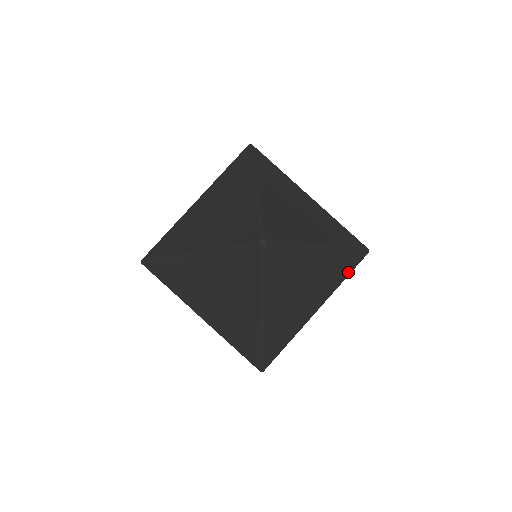
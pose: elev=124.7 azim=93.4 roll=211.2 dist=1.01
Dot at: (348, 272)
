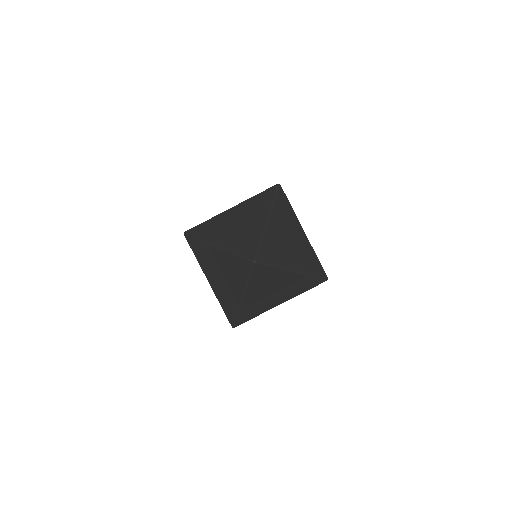
Dot at: (309, 288)
